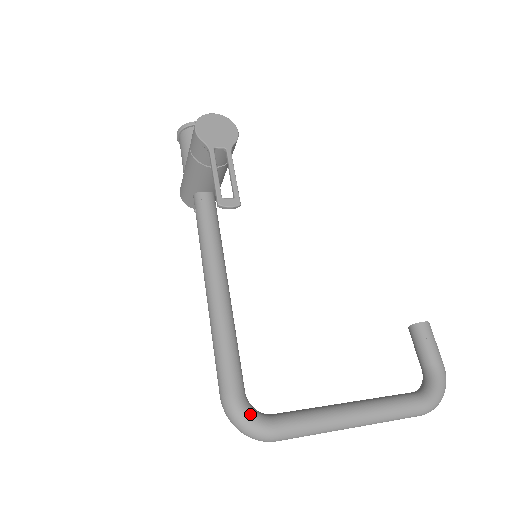
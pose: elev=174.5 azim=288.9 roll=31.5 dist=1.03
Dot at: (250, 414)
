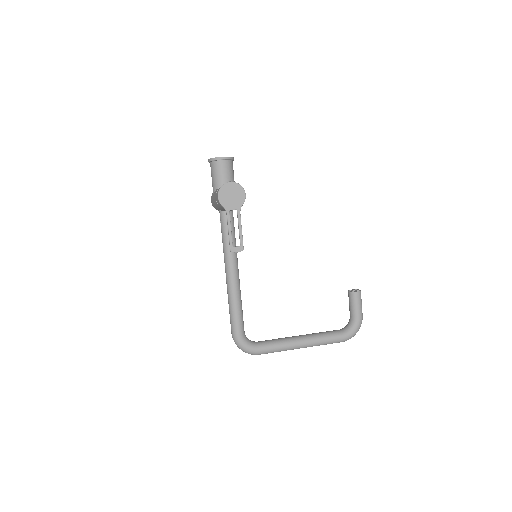
Dot at: (246, 344)
